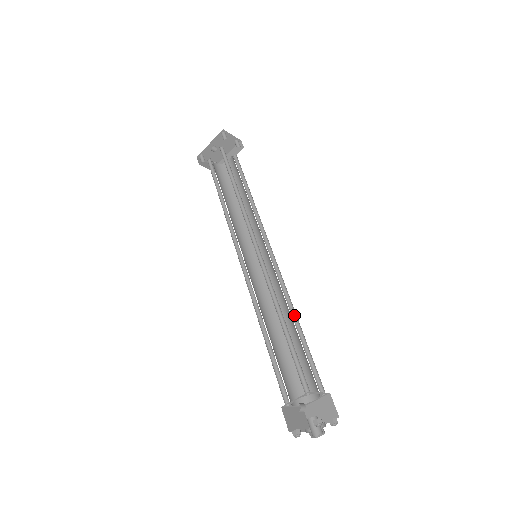
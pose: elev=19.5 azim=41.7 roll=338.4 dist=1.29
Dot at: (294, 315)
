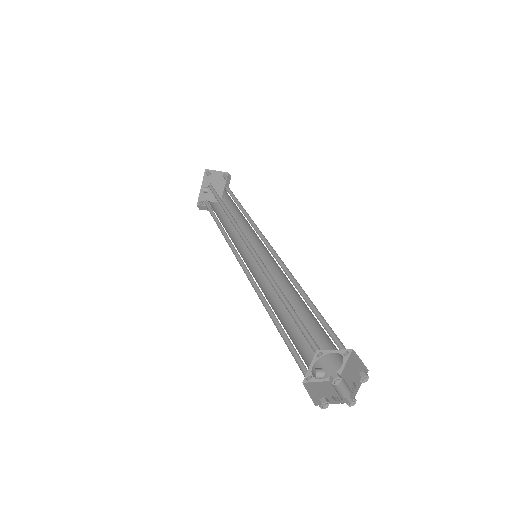
Dot at: (302, 291)
